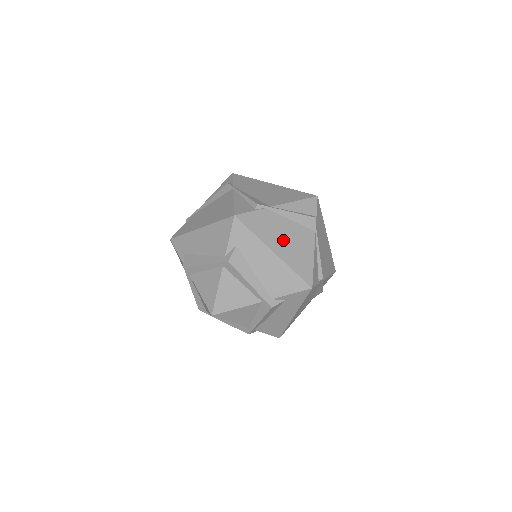
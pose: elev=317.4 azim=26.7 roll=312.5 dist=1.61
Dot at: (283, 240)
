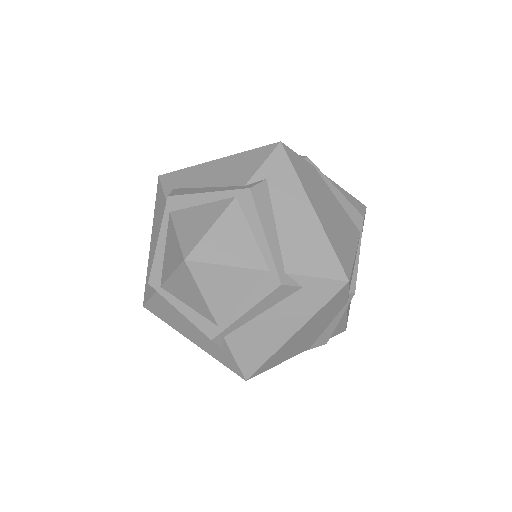
Dot at: occluded
